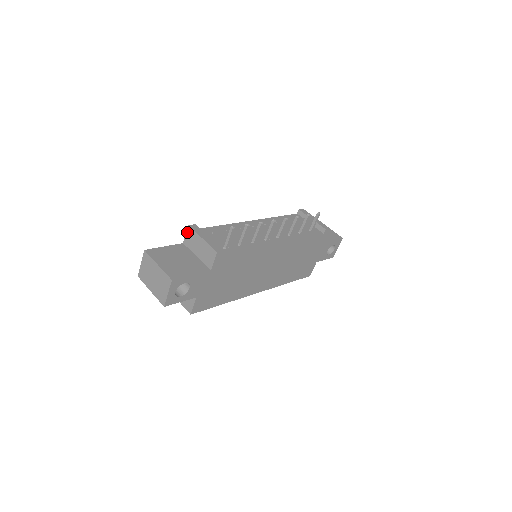
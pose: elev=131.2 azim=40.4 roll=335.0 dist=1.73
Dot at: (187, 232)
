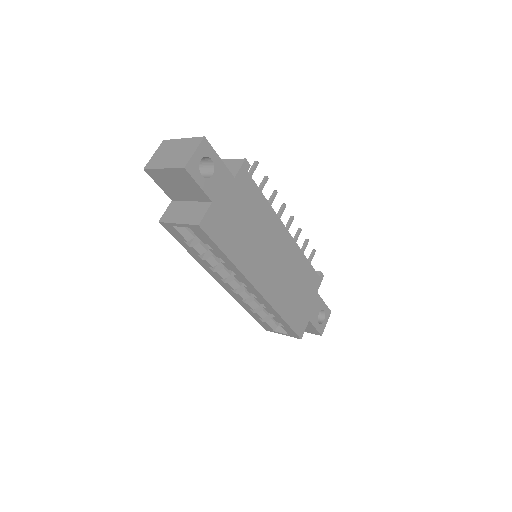
Dot at: occluded
